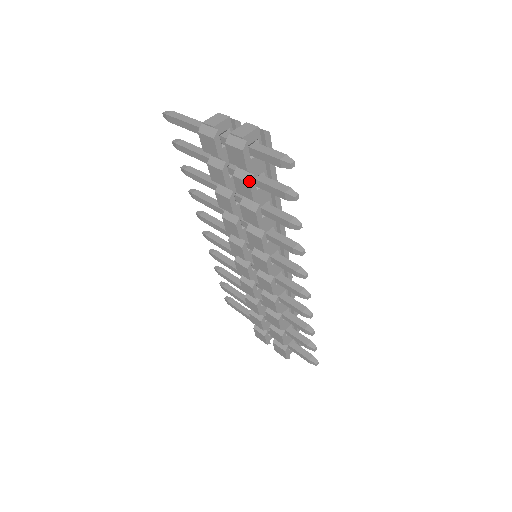
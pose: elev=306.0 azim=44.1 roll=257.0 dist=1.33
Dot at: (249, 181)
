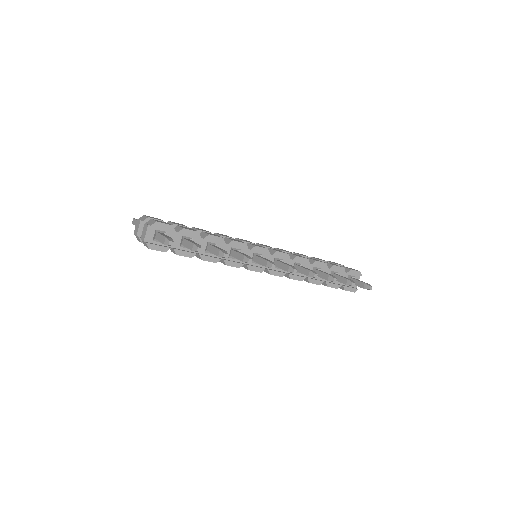
Dot at: (175, 253)
